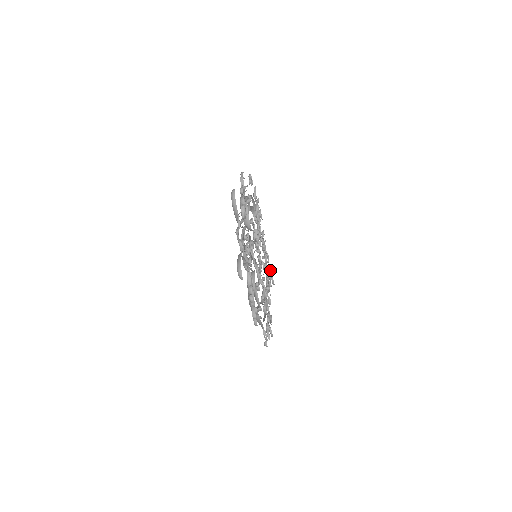
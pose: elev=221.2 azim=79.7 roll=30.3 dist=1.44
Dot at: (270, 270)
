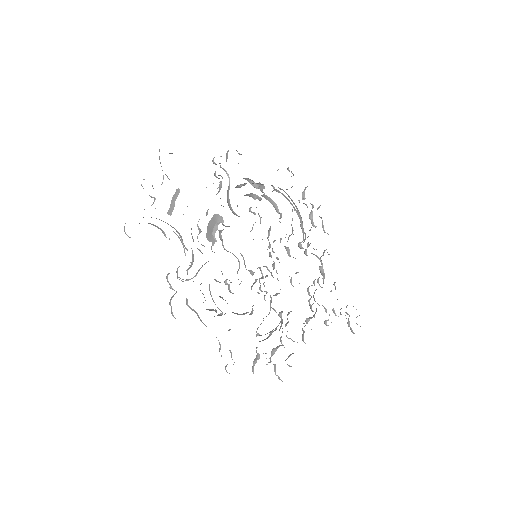
Dot at: occluded
